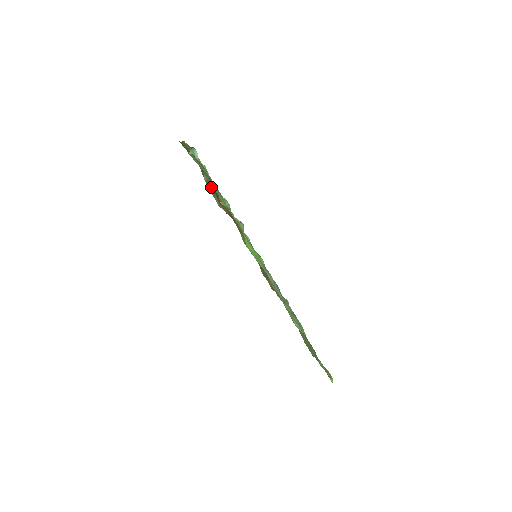
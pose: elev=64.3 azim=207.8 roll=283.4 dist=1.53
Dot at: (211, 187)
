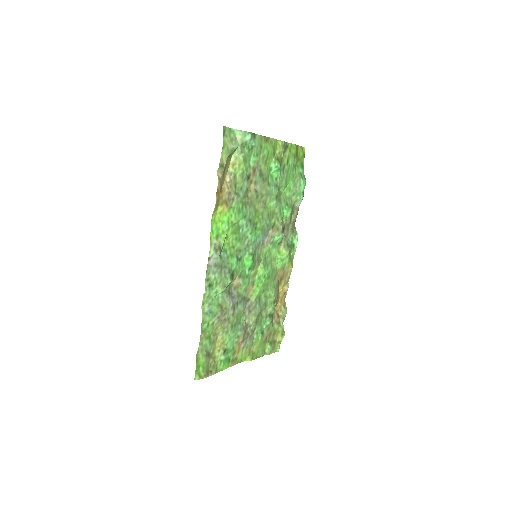
Dot at: (228, 161)
